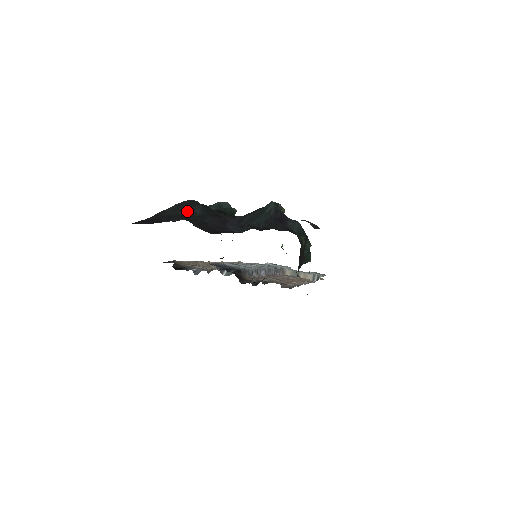
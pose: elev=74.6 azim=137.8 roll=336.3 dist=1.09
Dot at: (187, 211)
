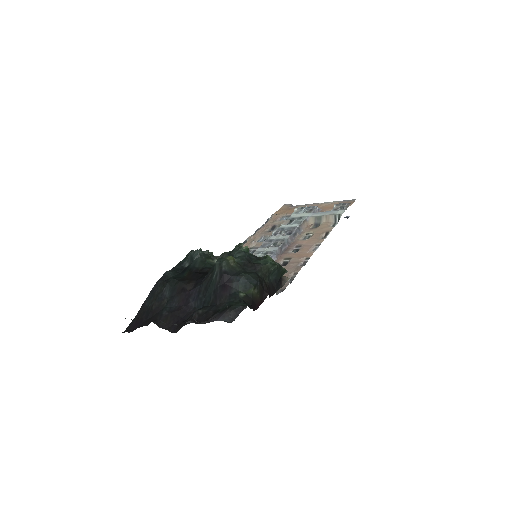
Dot at: (158, 300)
